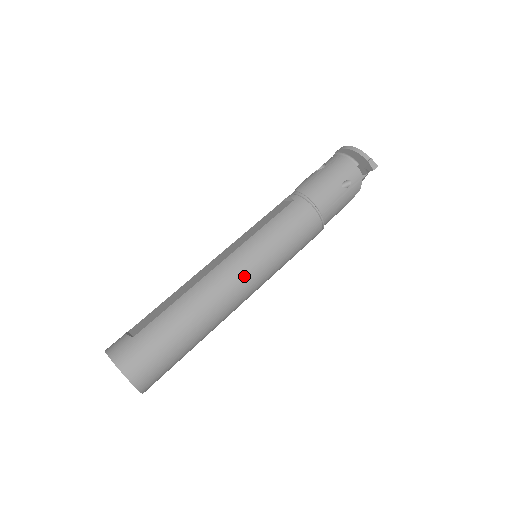
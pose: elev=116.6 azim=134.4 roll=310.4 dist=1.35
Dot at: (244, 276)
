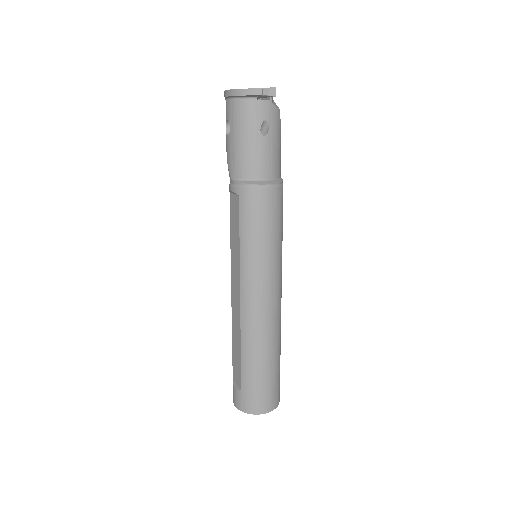
Dot at: (265, 293)
